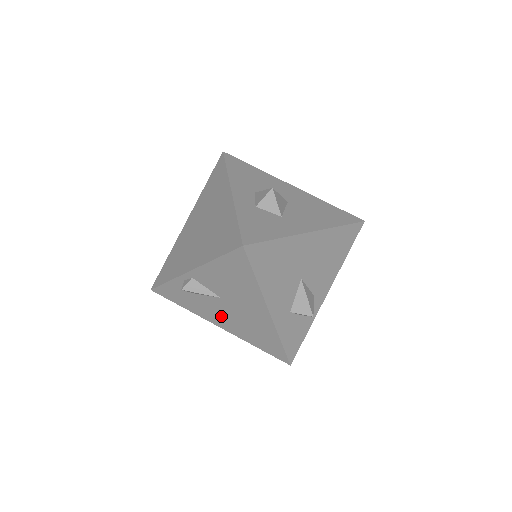
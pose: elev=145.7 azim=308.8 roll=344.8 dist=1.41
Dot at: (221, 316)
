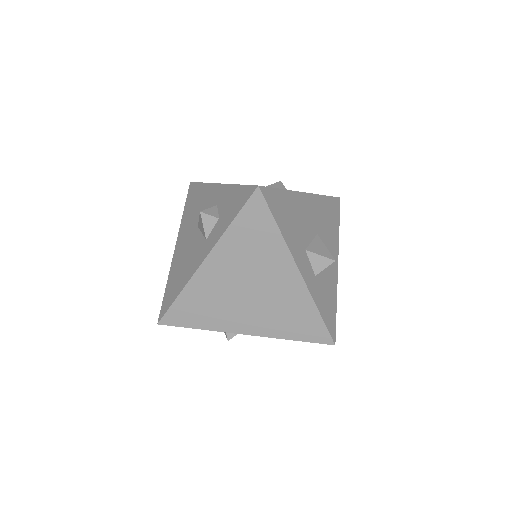
Dot at: occluded
